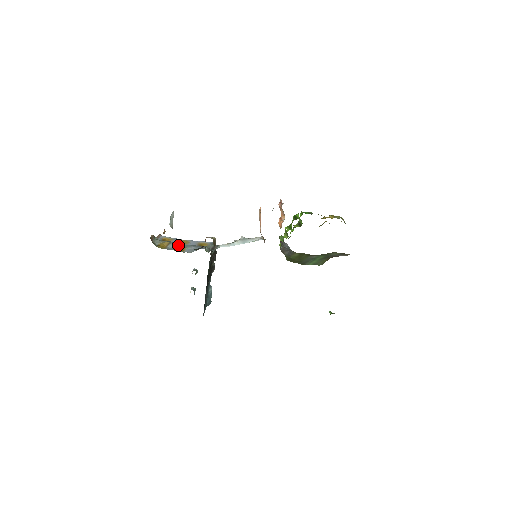
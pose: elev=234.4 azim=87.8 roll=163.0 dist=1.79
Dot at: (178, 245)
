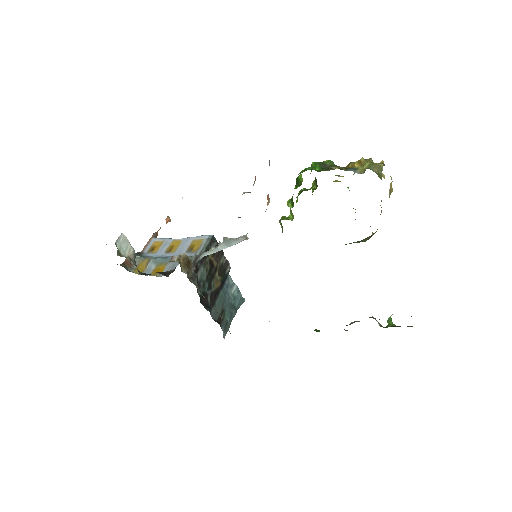
Dot at: (159, 261)
